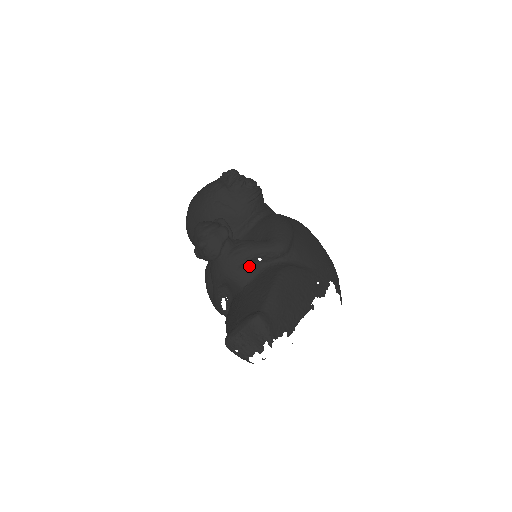
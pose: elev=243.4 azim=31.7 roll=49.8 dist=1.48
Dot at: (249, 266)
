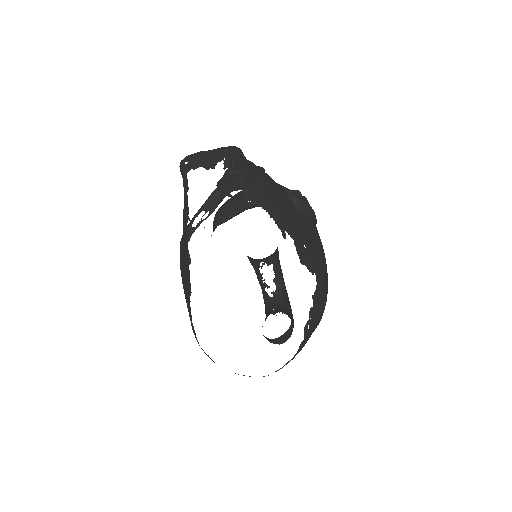
Dot at: occluded
